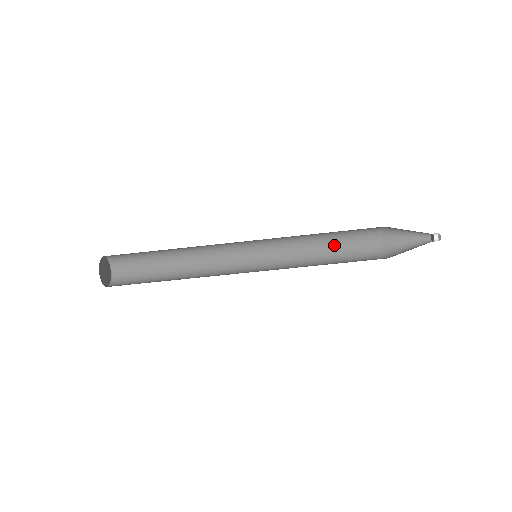
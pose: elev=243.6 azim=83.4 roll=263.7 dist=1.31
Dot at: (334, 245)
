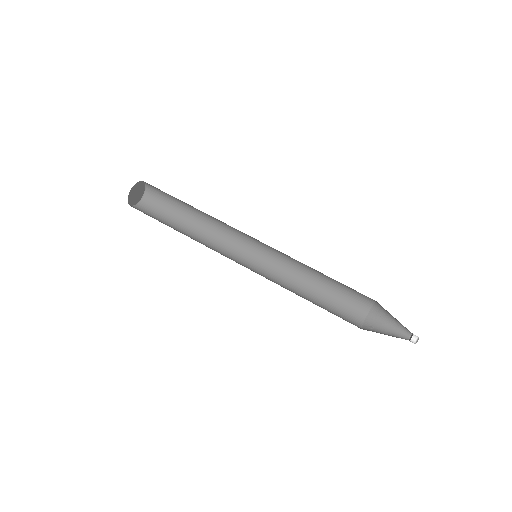
Dot at: (321, 299)
